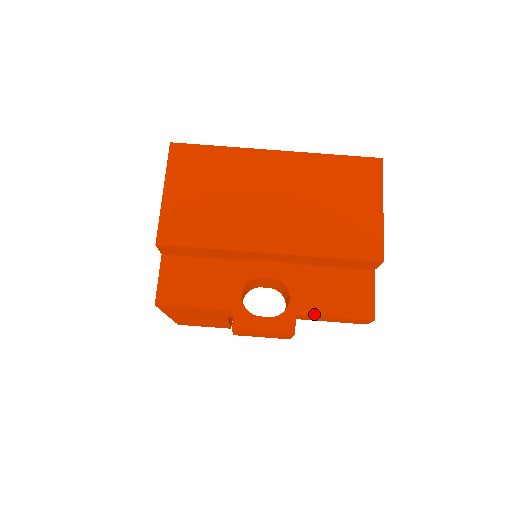
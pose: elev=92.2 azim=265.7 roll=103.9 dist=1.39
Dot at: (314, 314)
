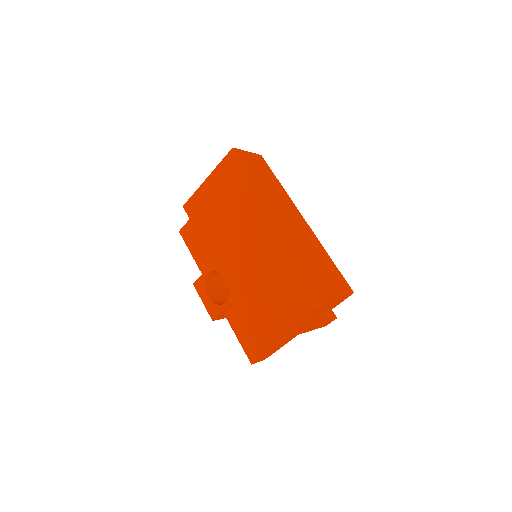
Dot at: (231, 323)
